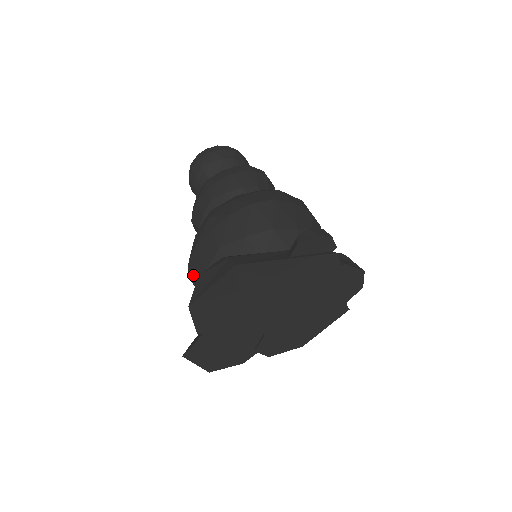
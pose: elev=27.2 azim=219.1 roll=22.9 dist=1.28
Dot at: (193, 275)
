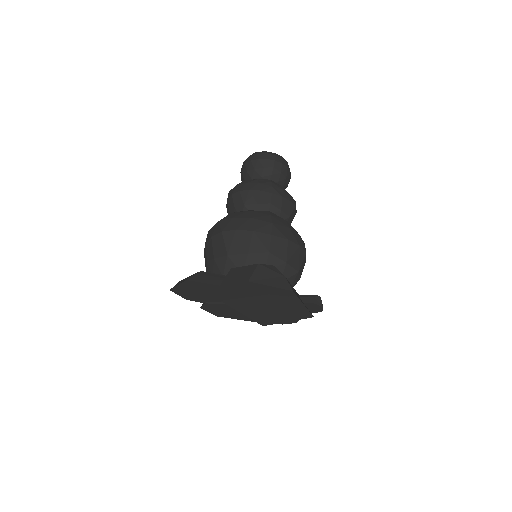
Dot at: (233, 241)
